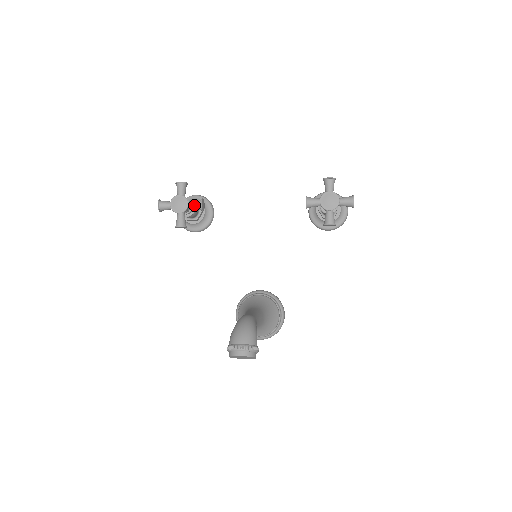
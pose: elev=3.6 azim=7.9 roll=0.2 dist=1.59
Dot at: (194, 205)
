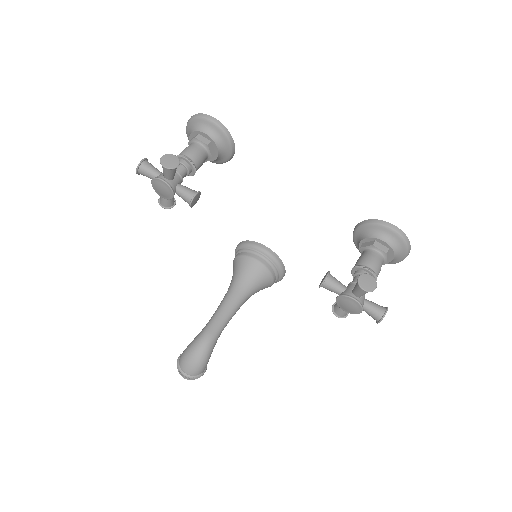
Dot at: (182, 198)
